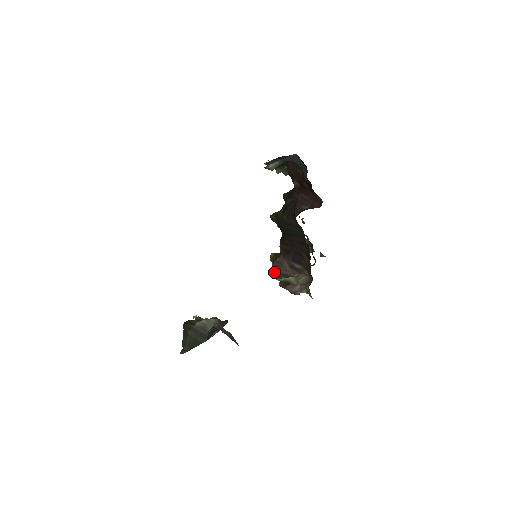
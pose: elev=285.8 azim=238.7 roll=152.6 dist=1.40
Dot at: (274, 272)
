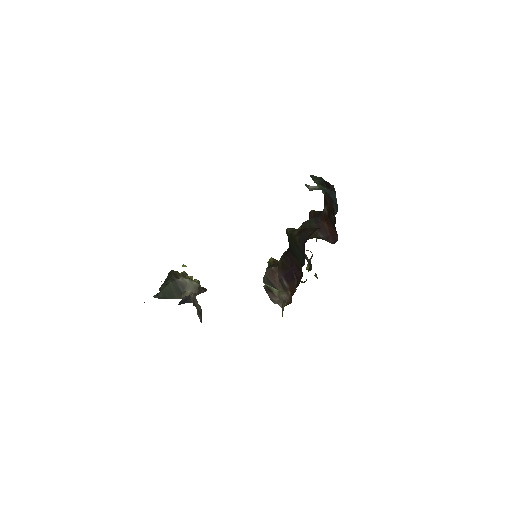
Dot at: (264, 276)
